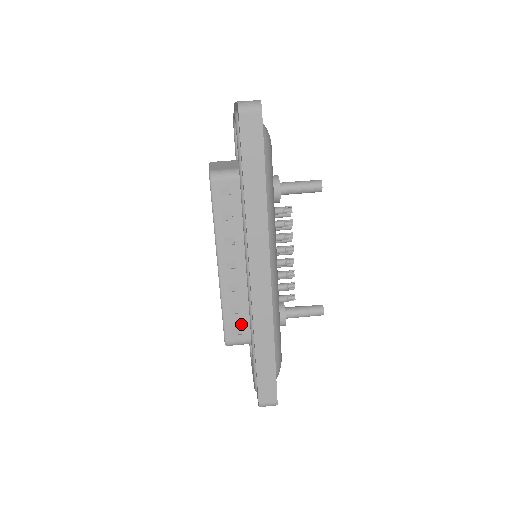
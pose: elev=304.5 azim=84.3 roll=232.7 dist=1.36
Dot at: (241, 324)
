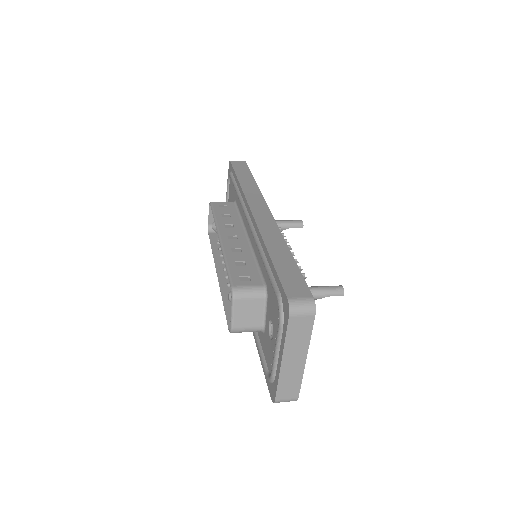
Dot at: (249, 273)
